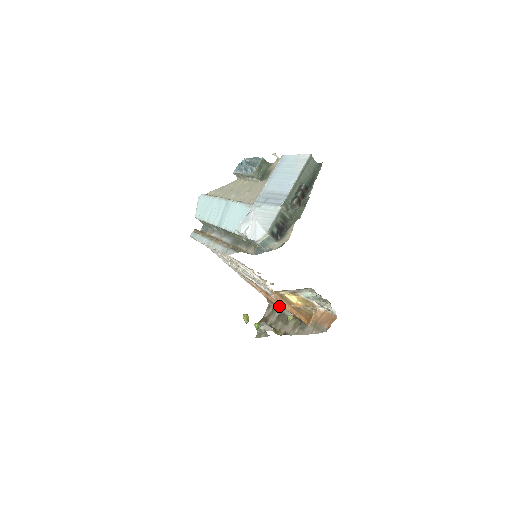
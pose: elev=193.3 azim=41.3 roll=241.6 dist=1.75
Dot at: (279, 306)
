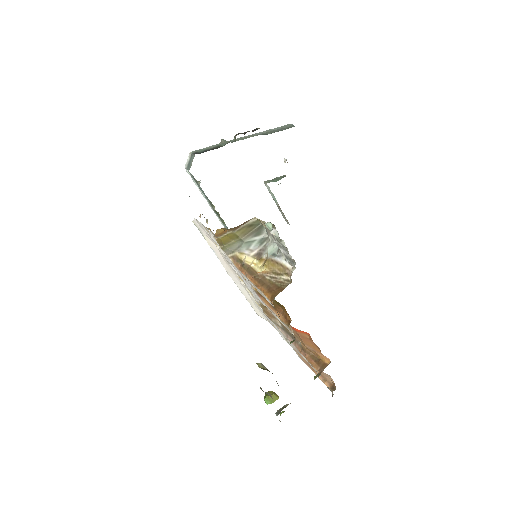
Dot at: occluded
